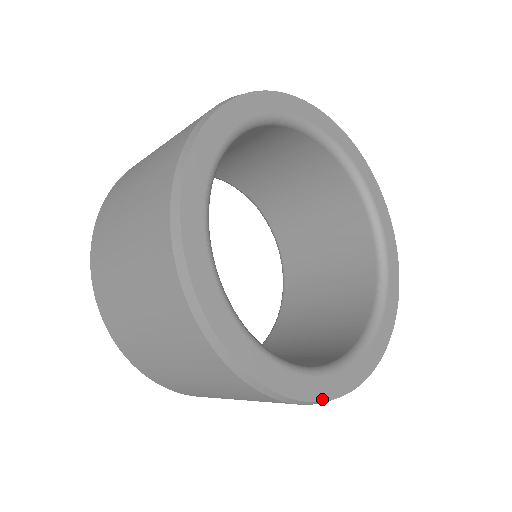
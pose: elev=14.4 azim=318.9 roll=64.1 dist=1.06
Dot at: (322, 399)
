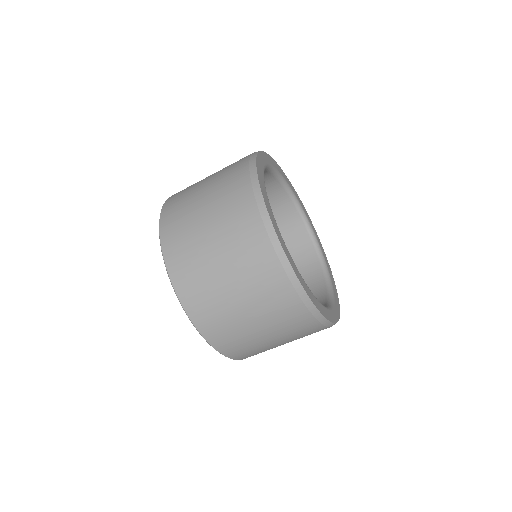
Dot at: (287, 257)
